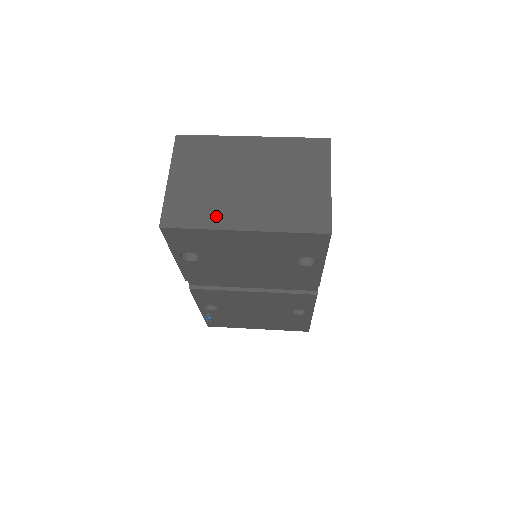
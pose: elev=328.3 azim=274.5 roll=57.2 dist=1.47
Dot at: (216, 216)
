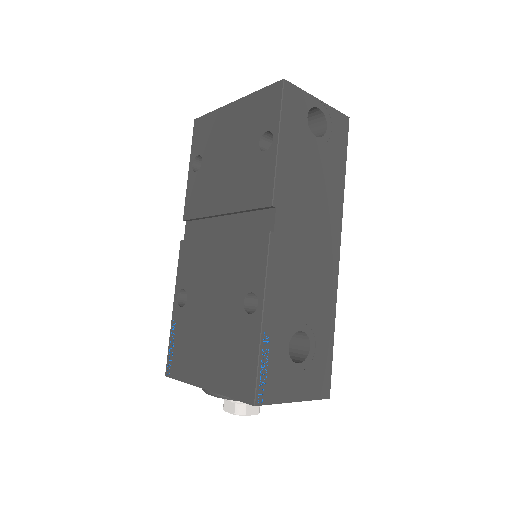
Dot at: occluded
